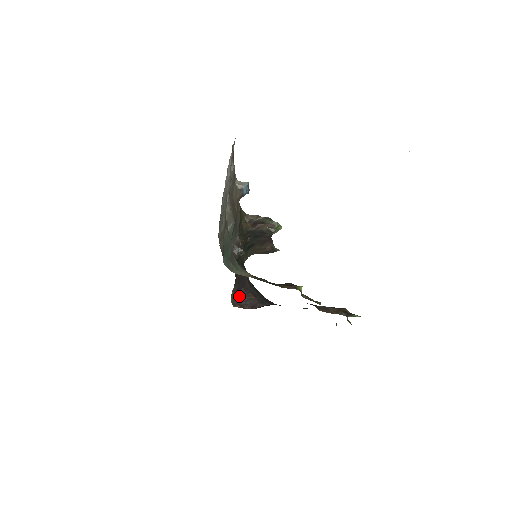
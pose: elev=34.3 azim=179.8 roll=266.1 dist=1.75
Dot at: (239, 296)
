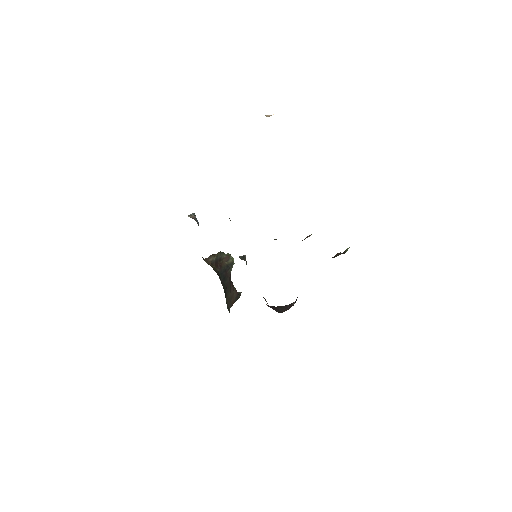
Dot at: (273, 309)
